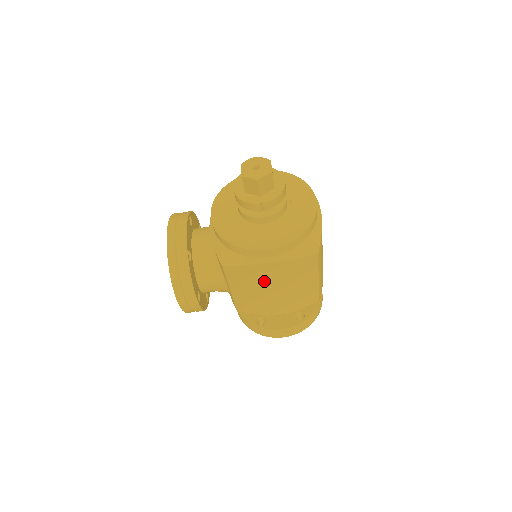
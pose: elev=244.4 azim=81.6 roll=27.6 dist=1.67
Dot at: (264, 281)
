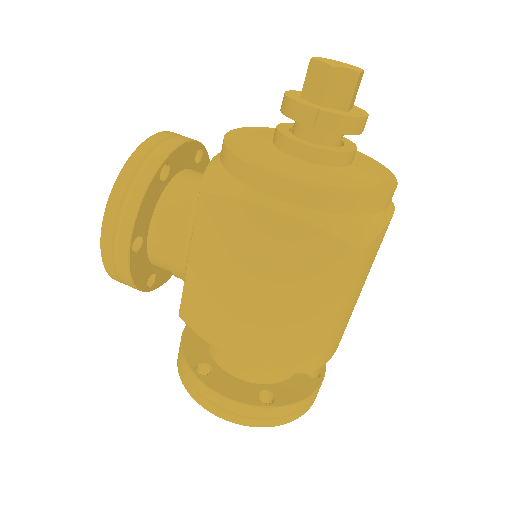
Dot at: (248, 255)
